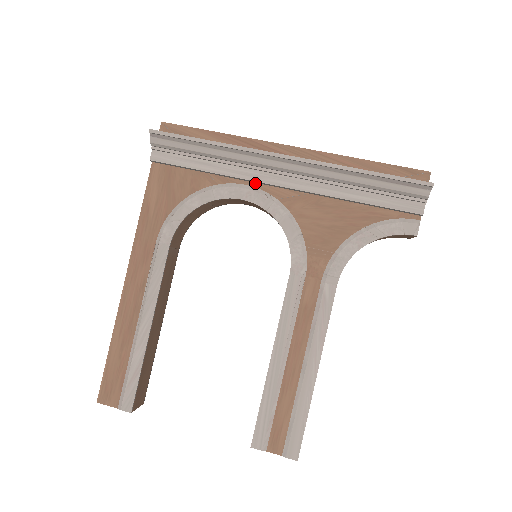
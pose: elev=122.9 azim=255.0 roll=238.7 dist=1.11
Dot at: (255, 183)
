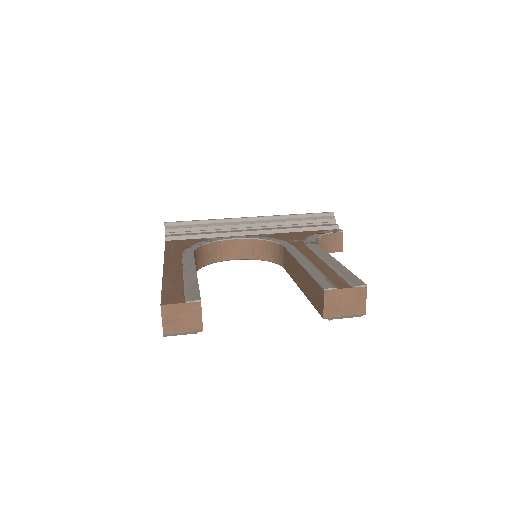
Dot at: occluded
